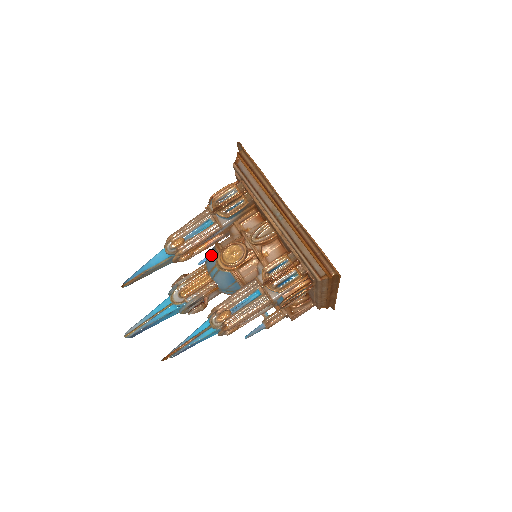
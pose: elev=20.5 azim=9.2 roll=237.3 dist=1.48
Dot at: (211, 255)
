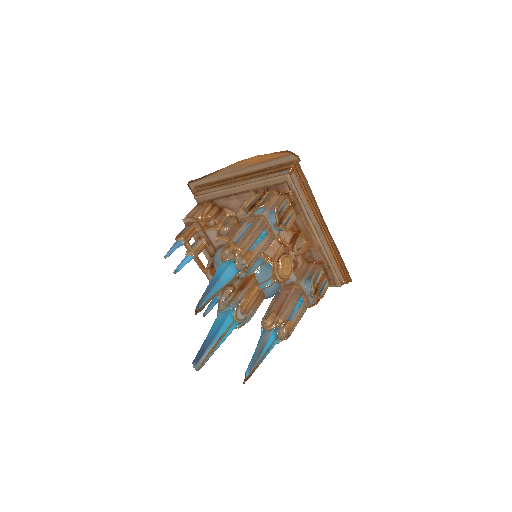
Dot at: (264, 266)
